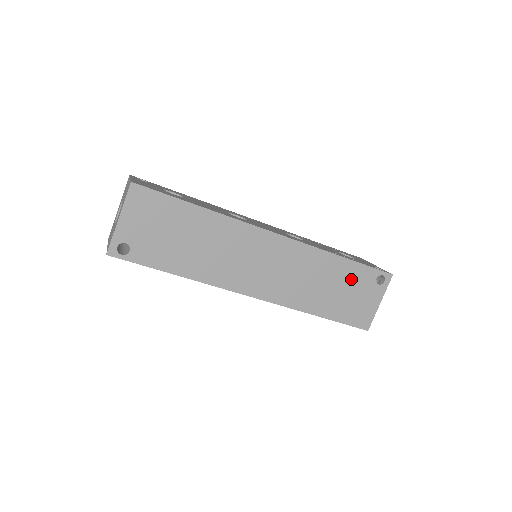
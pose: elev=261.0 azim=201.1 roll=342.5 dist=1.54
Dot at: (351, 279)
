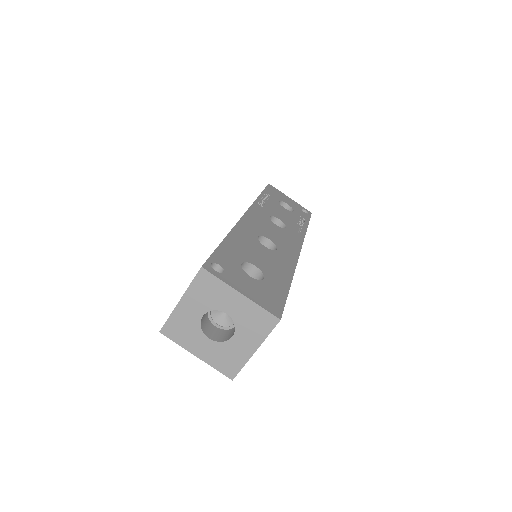
Dot at: occluded
